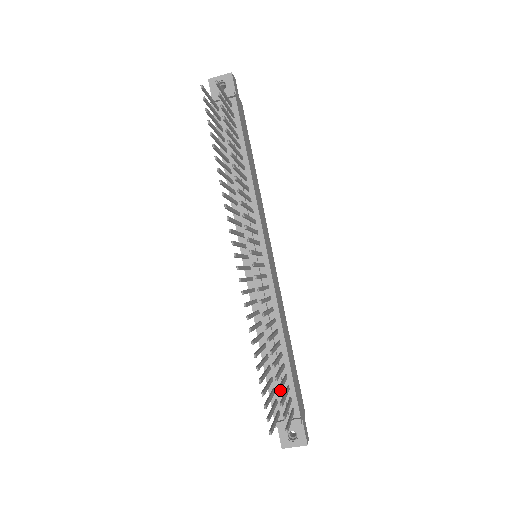
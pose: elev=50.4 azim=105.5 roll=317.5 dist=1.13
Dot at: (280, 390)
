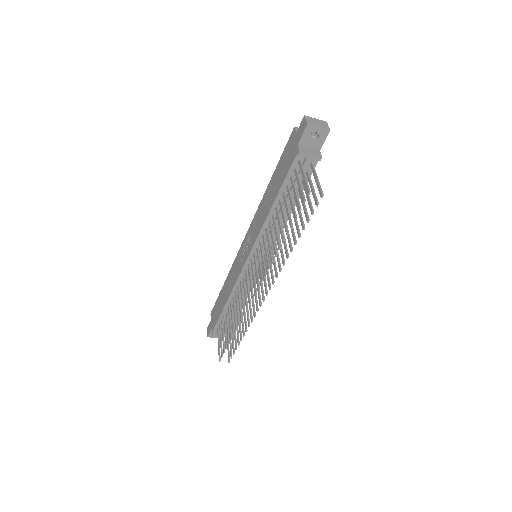
Dot at: (236, 346)
